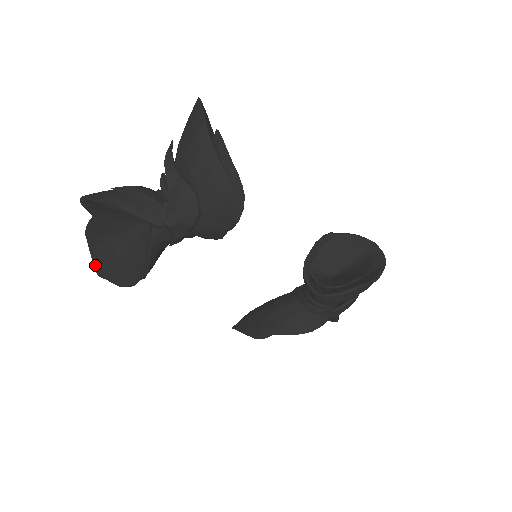
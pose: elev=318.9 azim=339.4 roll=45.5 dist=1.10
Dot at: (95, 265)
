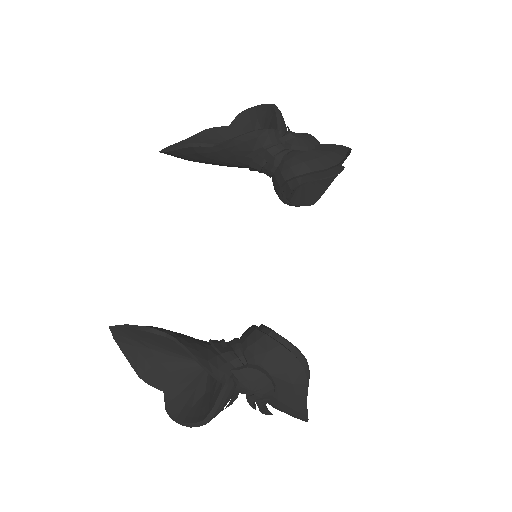
Dot at: (172, 146)
